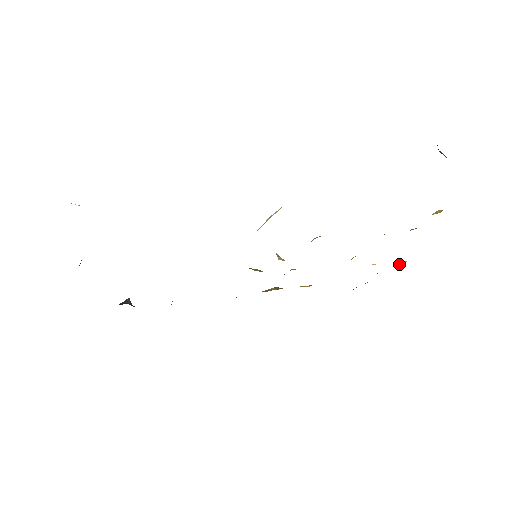
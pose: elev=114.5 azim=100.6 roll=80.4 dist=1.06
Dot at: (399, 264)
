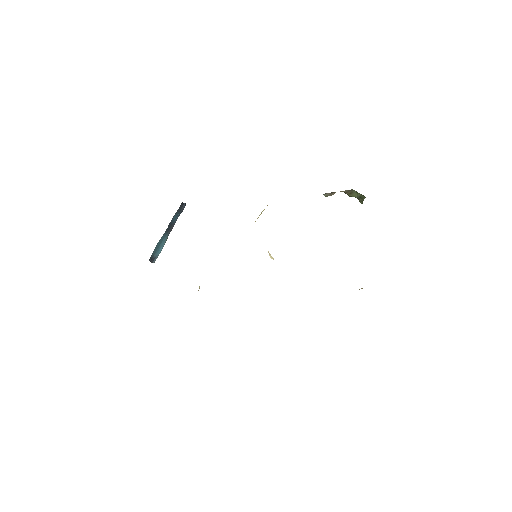
Dot at: (361, 288)
